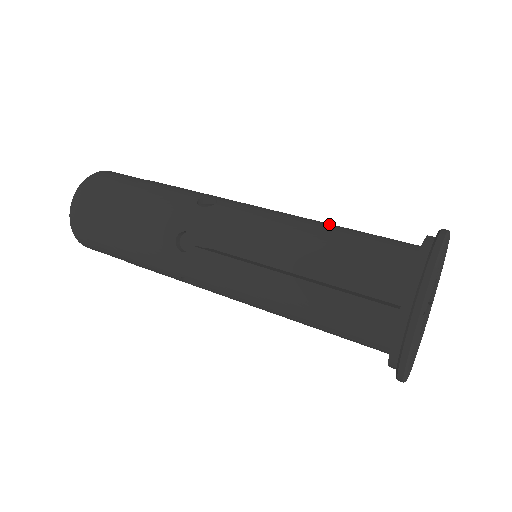
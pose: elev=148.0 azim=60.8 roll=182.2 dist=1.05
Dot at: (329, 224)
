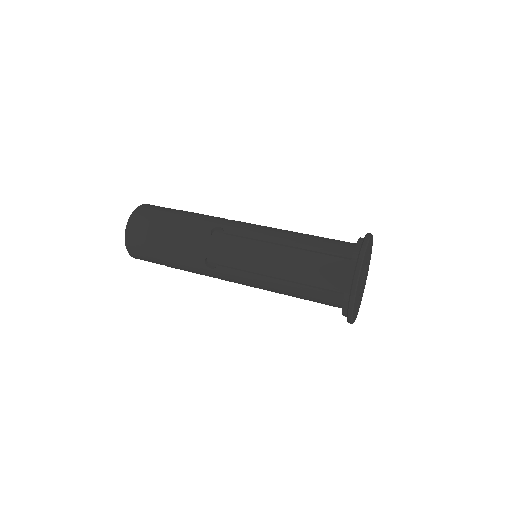
Dot at: (298, 238)
